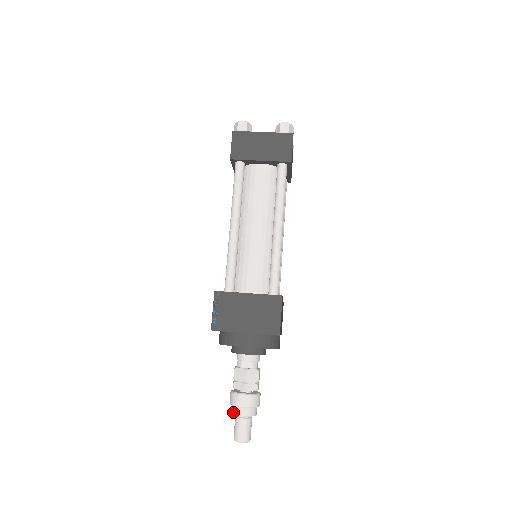
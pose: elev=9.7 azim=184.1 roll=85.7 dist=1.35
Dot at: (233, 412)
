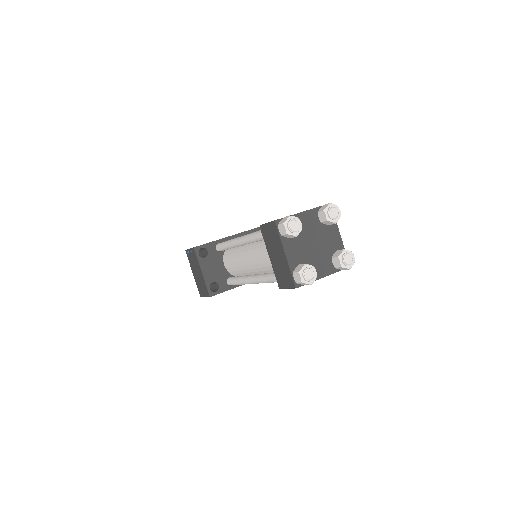
Dot at: occluded
